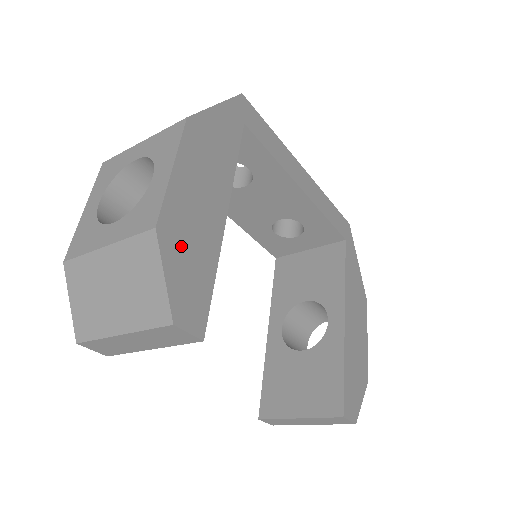
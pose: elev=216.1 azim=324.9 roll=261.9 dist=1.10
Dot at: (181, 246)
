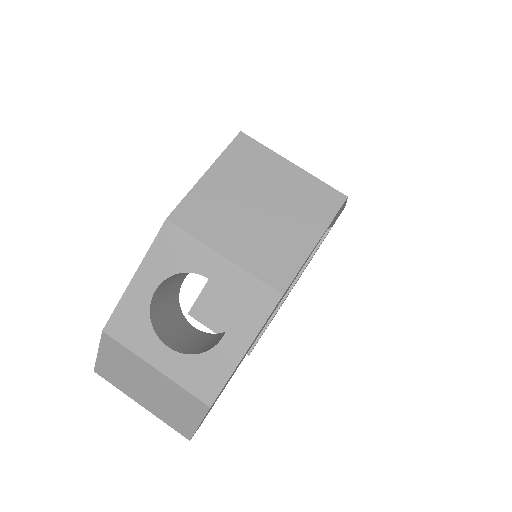
Dot at: occluded
